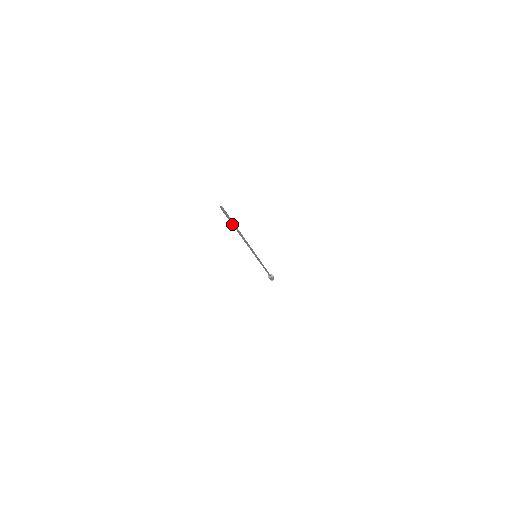
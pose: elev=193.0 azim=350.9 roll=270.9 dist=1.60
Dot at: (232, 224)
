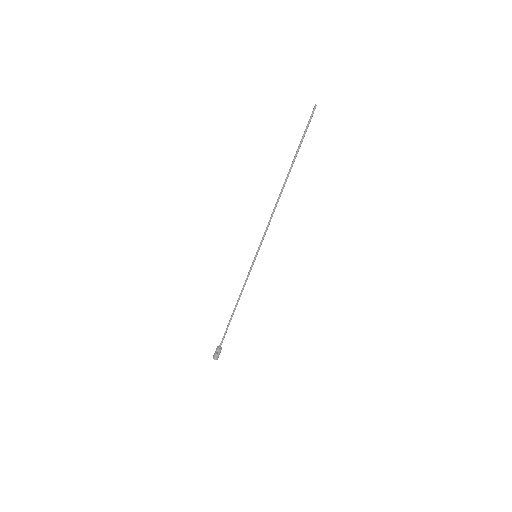
Dot at: (299, 147)
